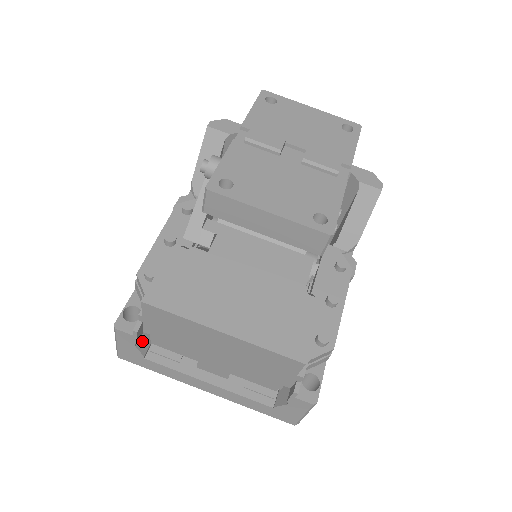
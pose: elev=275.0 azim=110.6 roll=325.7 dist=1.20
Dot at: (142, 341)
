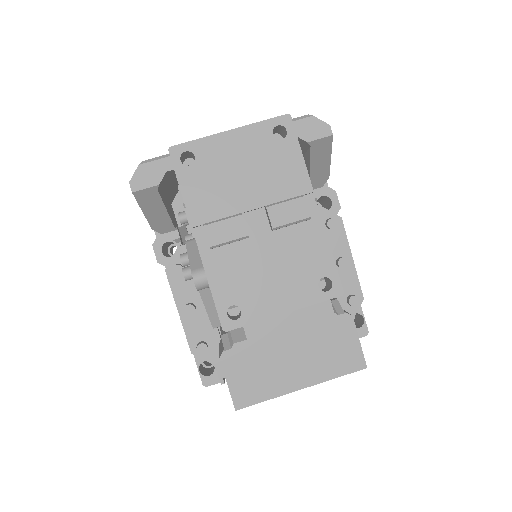
Dot at: occluded
